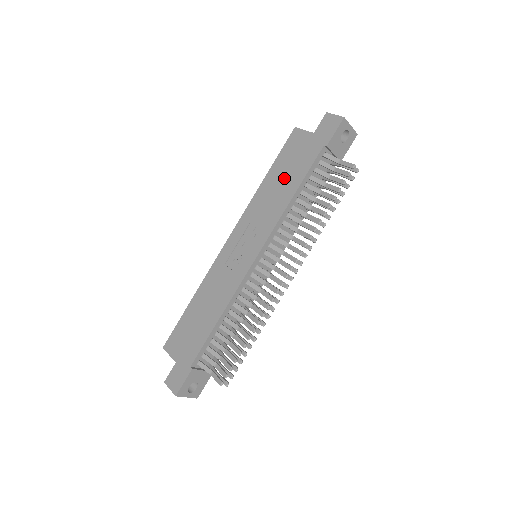
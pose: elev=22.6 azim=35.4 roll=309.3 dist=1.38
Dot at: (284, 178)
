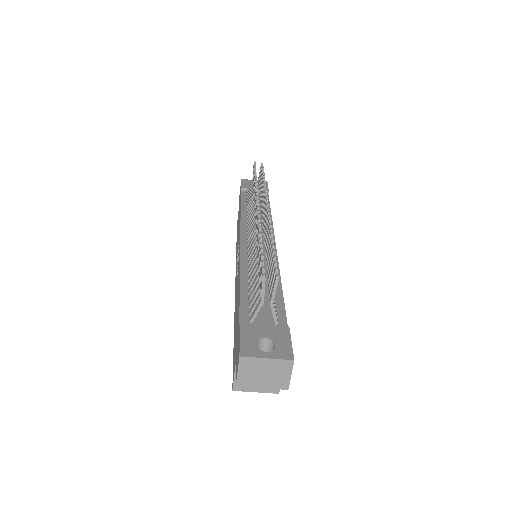
Dot at: (238, 225)
